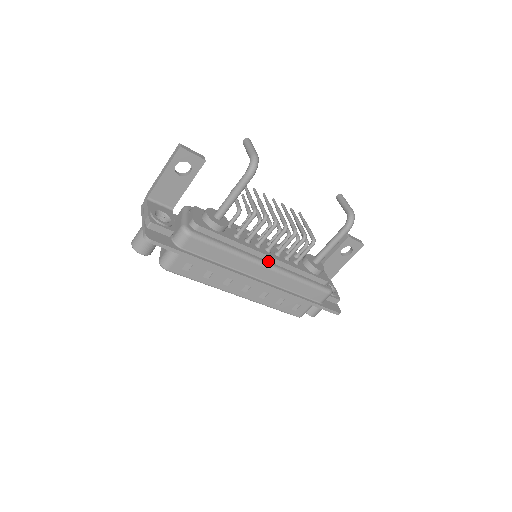
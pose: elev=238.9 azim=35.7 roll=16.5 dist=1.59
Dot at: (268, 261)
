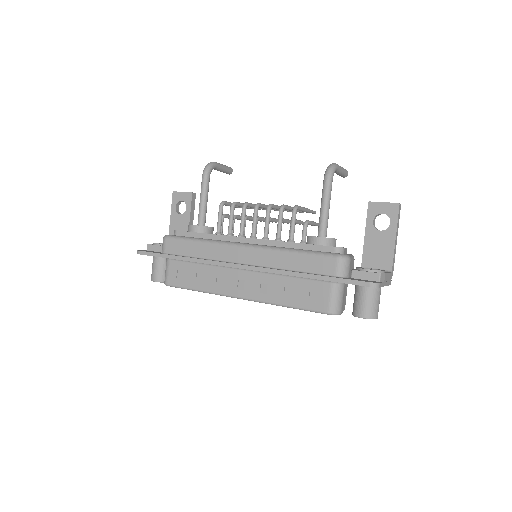
Dot at: (248, 243)
